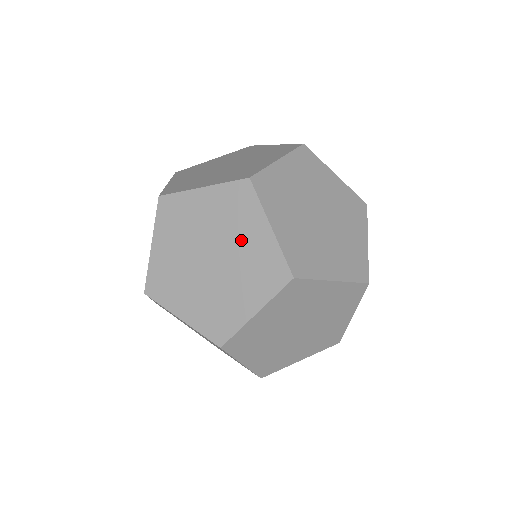
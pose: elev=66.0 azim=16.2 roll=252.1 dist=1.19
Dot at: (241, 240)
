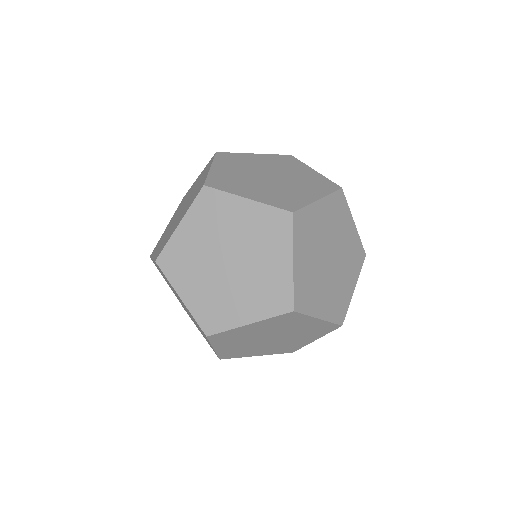
Dot at: (263, 260)
